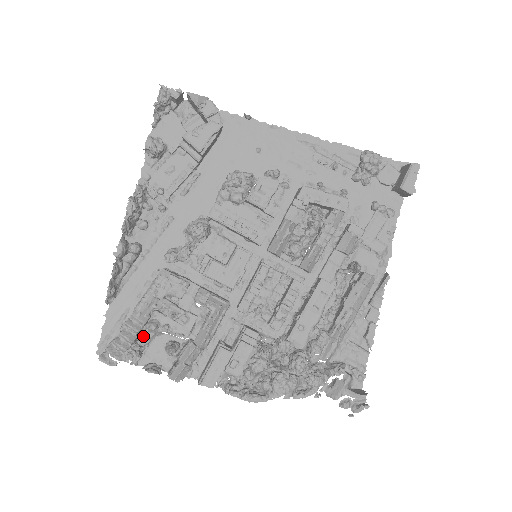
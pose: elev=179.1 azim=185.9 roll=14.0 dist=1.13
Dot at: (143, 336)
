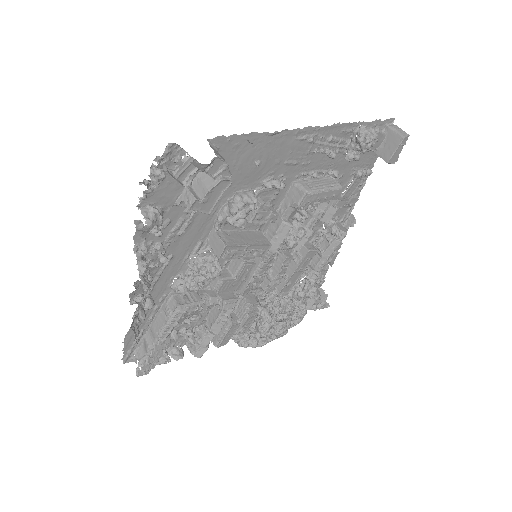
Dot at: occluded
